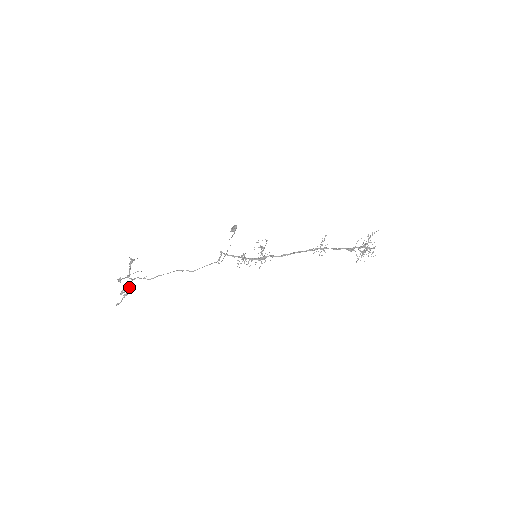
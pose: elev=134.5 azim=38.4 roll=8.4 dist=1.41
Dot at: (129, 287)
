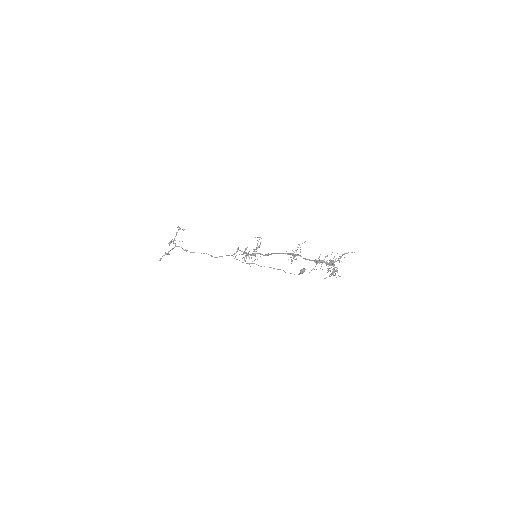
Dot at: (171, 249)
